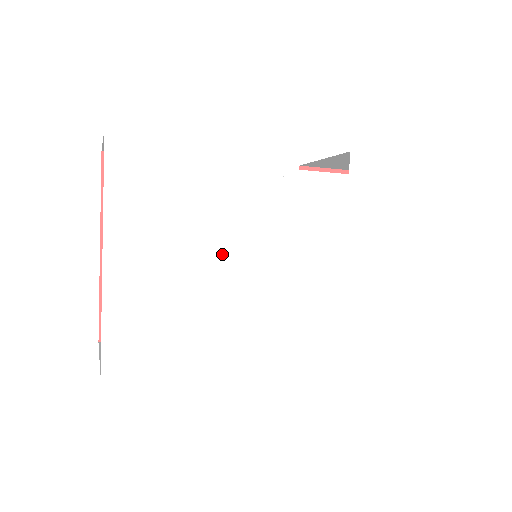
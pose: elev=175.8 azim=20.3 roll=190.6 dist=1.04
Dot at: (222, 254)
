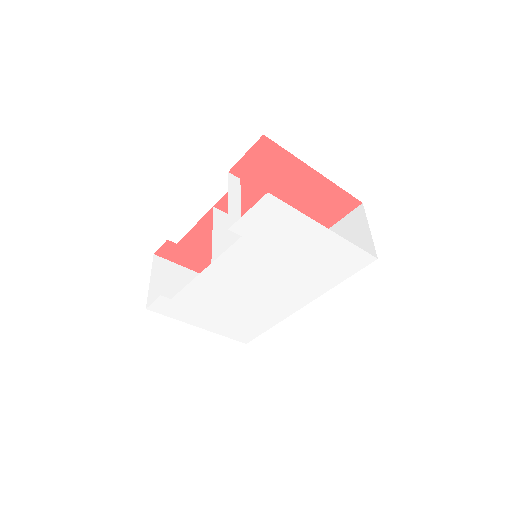
Dot at: (233, 300)
